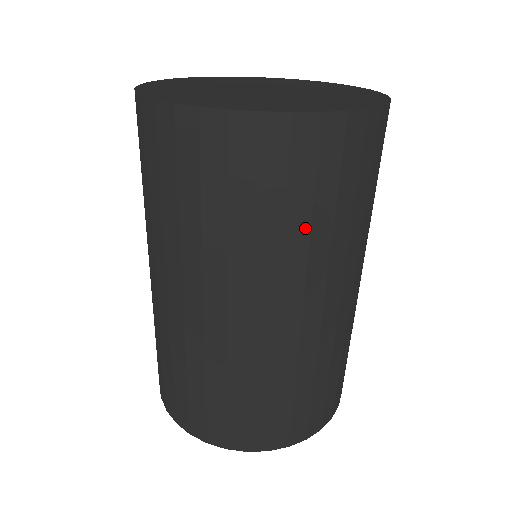
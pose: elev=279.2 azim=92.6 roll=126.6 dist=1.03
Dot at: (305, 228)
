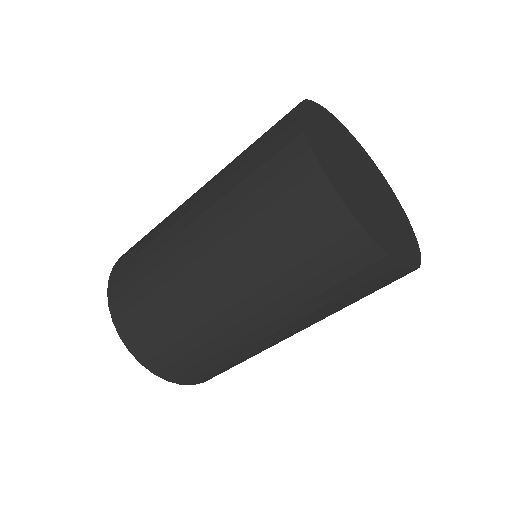
Dot at: (336, 306)
